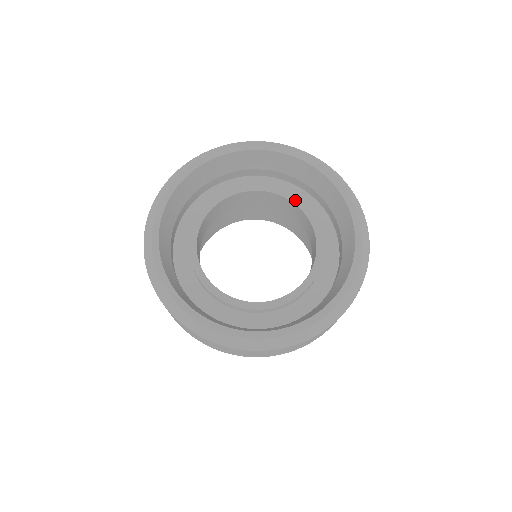
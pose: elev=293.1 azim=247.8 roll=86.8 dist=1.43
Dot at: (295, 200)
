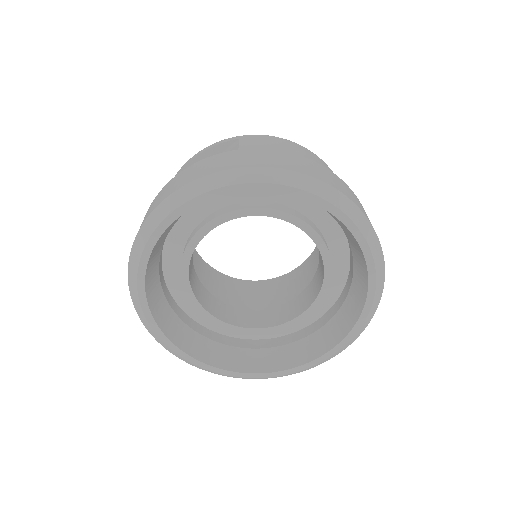
Dot at: (286, 217)
